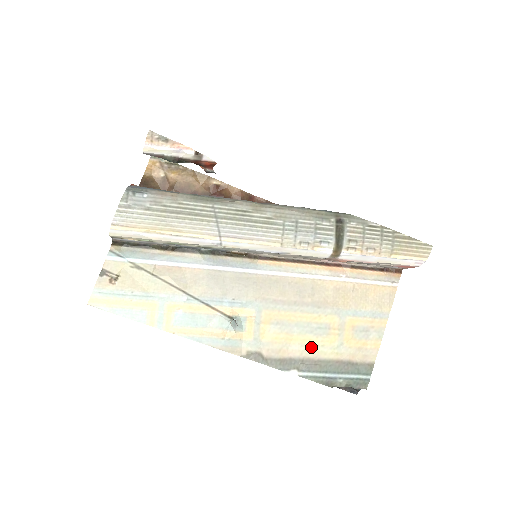
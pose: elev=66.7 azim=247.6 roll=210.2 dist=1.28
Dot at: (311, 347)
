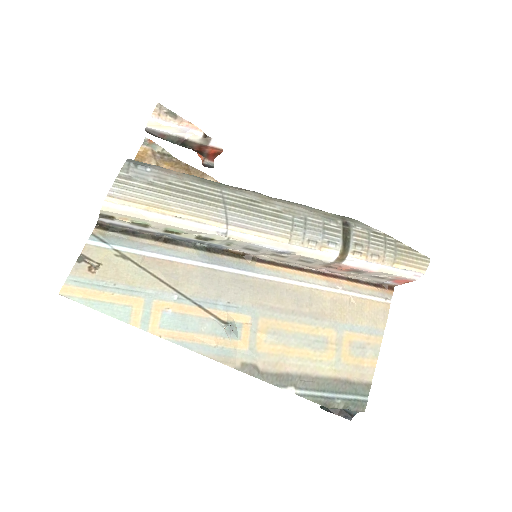
Dot at: (309, 362)
